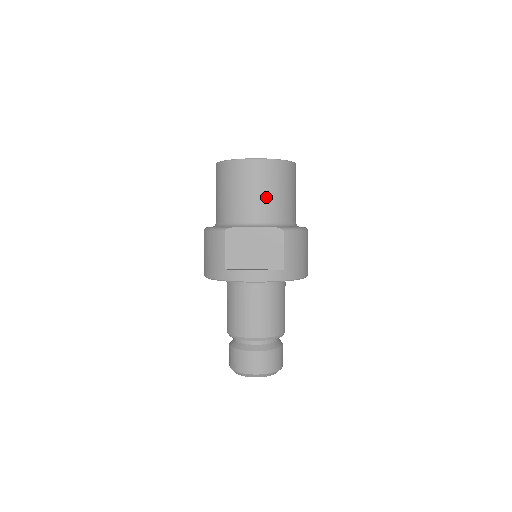
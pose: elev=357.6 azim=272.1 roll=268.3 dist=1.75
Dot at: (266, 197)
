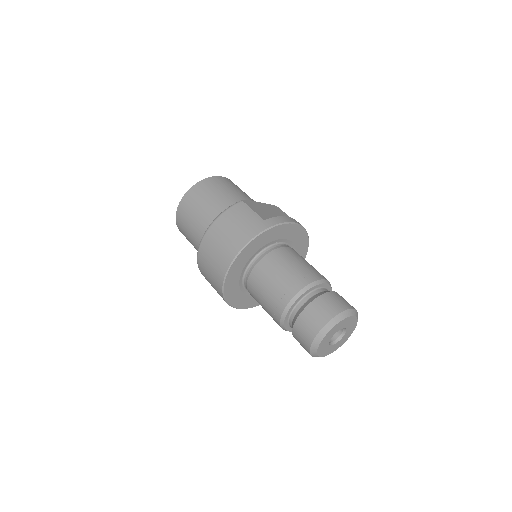
Dot at: (247, 195)
